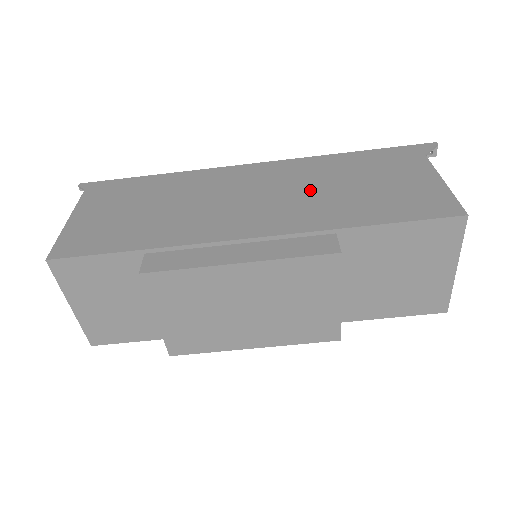
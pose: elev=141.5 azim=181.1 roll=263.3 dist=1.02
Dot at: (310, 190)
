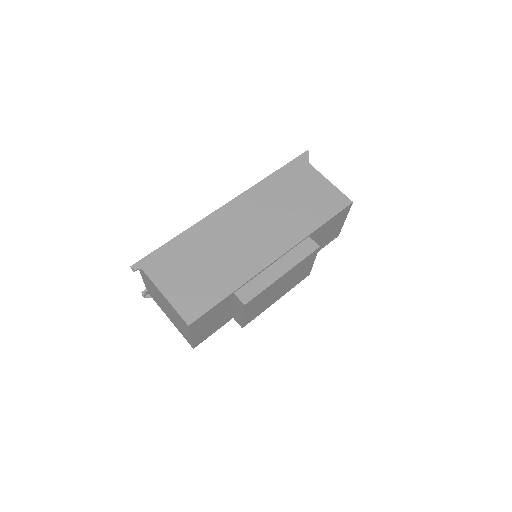
Dot at: (277, 213)
